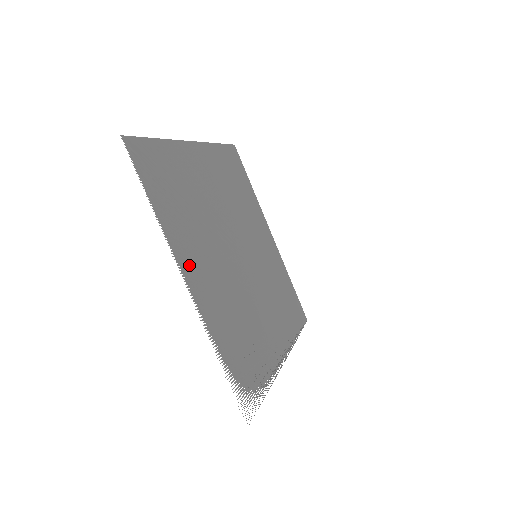
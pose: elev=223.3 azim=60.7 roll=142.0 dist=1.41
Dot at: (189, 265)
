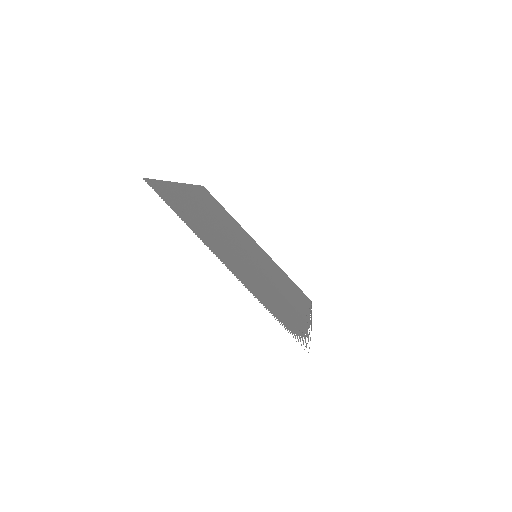
Dot at: (221, 256)
